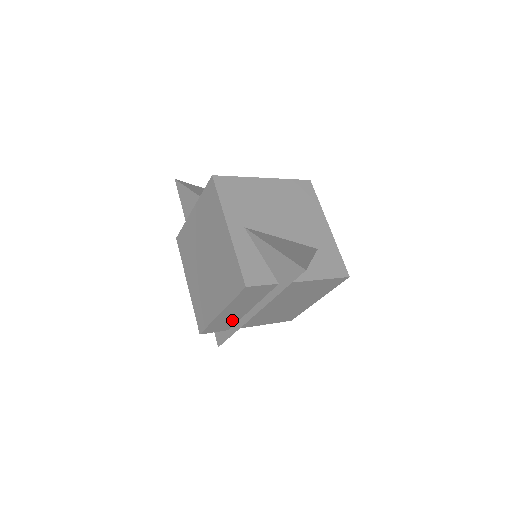
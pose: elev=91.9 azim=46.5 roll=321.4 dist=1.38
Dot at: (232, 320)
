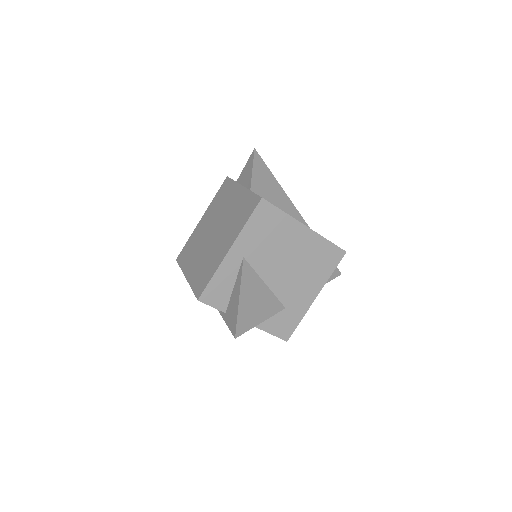
Dot at: occluded
